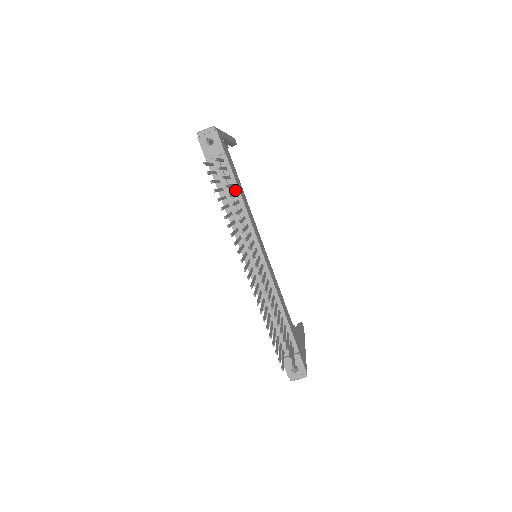
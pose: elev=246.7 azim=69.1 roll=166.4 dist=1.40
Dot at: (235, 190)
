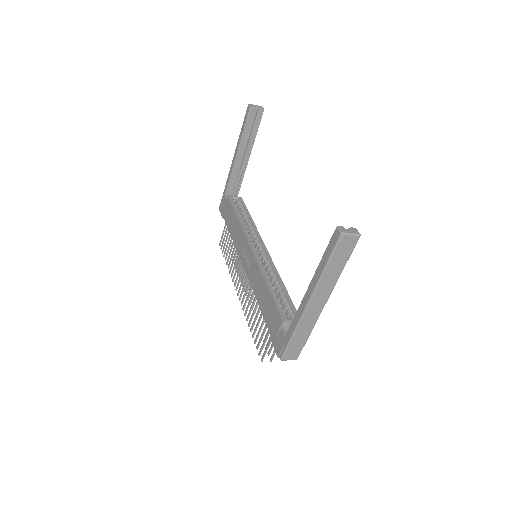
Dot at: occluded
